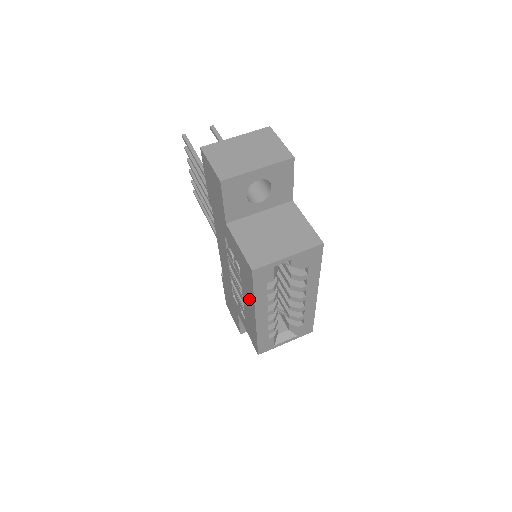
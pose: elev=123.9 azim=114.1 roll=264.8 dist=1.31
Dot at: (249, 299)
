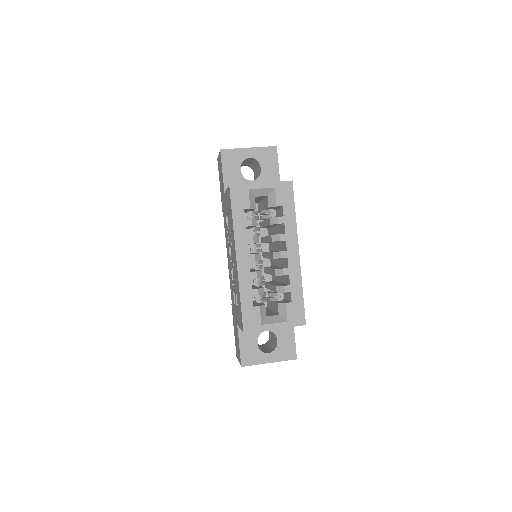
Dot at: (233, 243)
